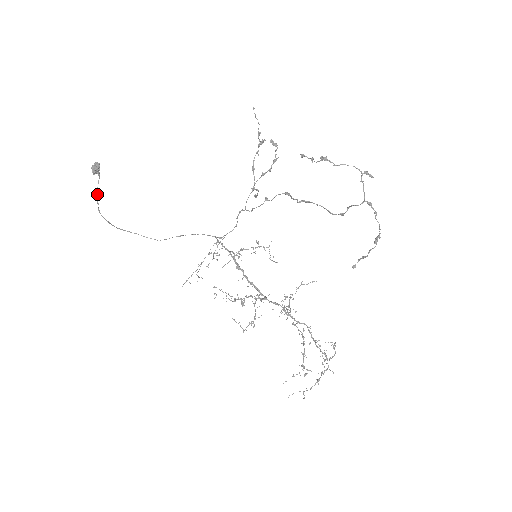
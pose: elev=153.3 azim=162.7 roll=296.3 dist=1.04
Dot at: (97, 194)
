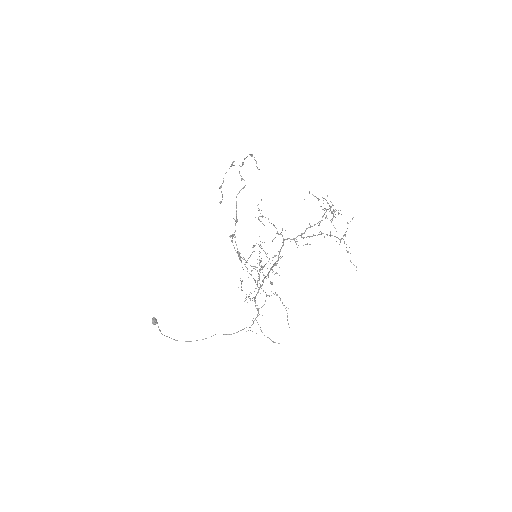
Dot at: (159, 329)
